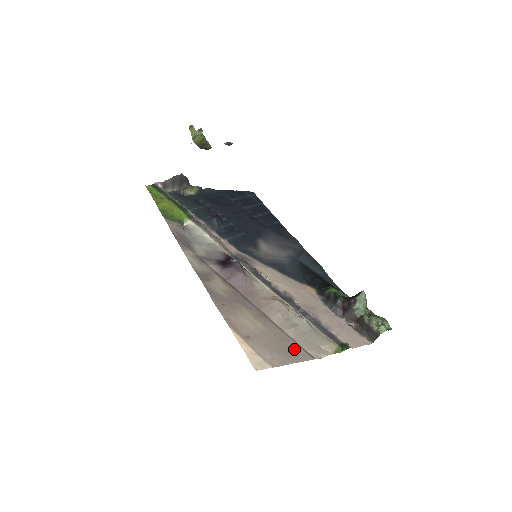
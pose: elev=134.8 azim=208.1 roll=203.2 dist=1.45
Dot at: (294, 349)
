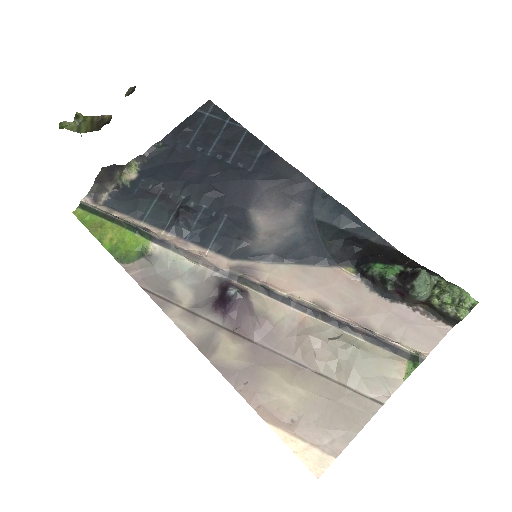
Dot at: (353, 405)
